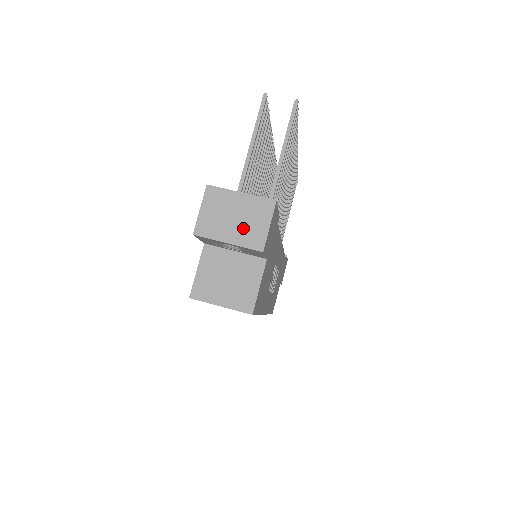
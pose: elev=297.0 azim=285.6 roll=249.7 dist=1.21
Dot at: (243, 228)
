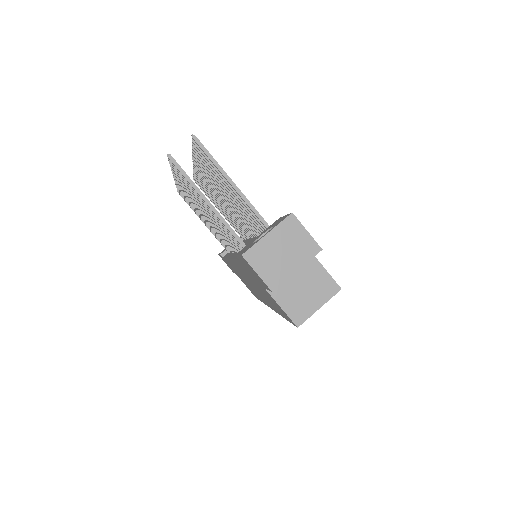
Dot at: (295, 252)
